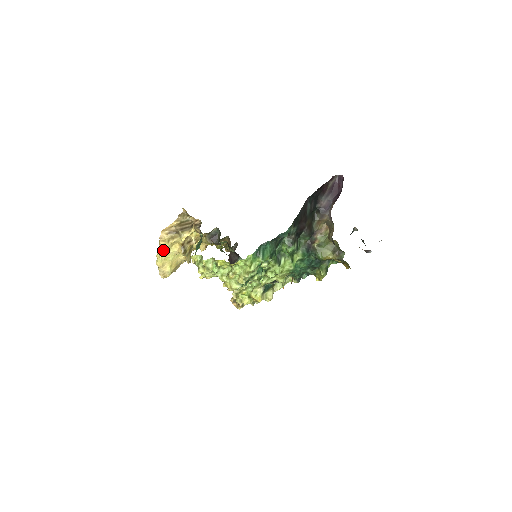
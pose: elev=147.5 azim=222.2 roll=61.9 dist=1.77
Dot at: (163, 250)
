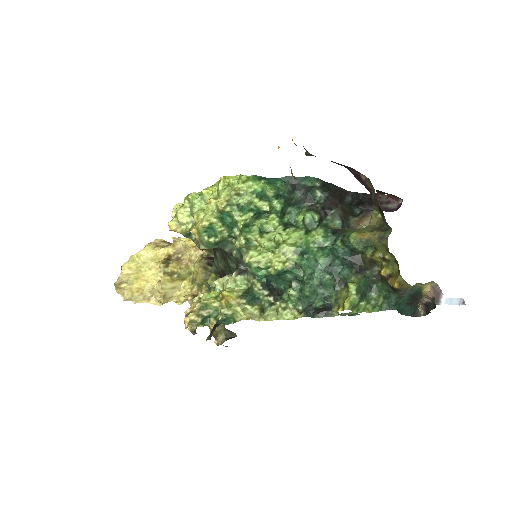
Dot at: (143, 250)
